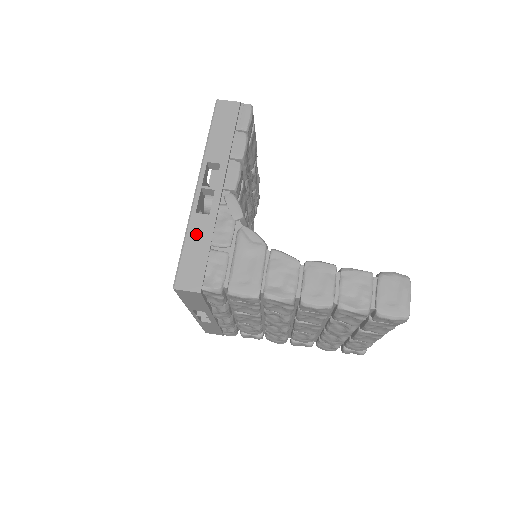
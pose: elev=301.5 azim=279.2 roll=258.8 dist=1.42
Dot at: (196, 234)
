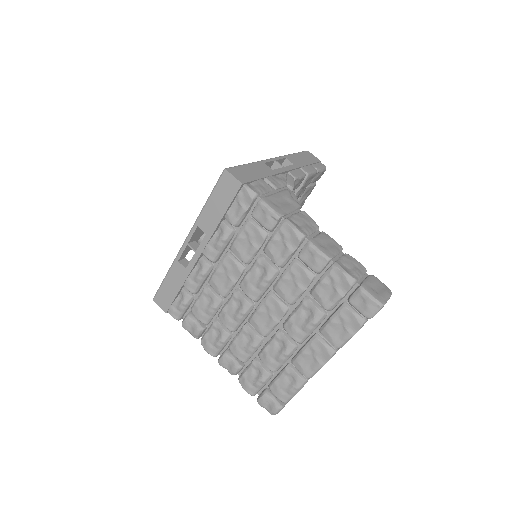
Dot at: (258, 168)
